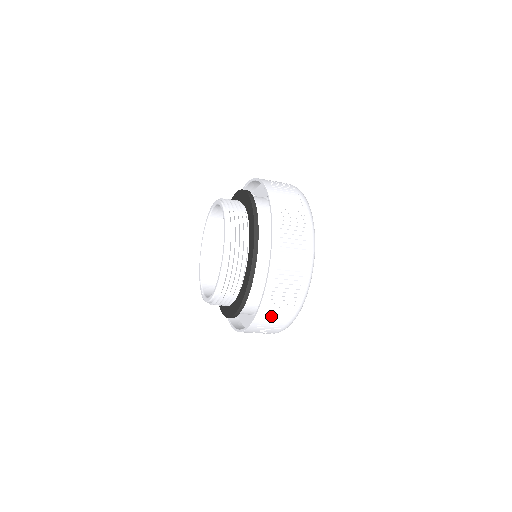
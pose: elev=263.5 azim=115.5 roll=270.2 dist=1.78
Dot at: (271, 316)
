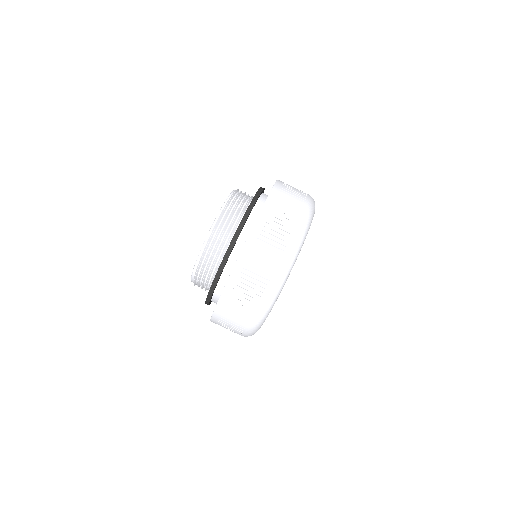
Dot at: occluded
